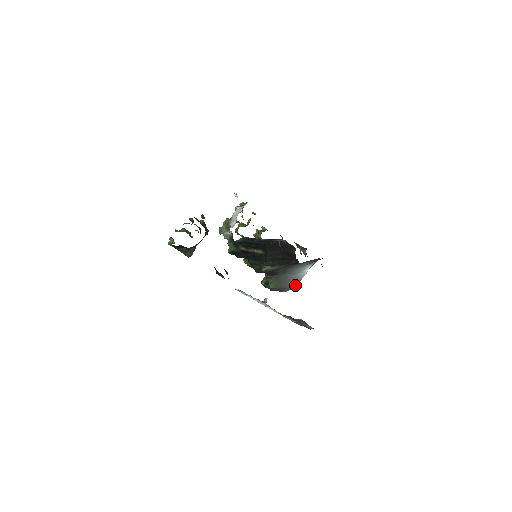
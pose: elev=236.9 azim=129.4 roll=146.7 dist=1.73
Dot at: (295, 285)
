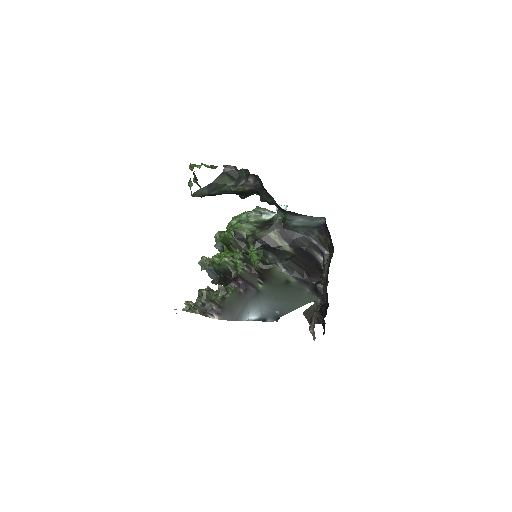
Dot at: (235, 319)
